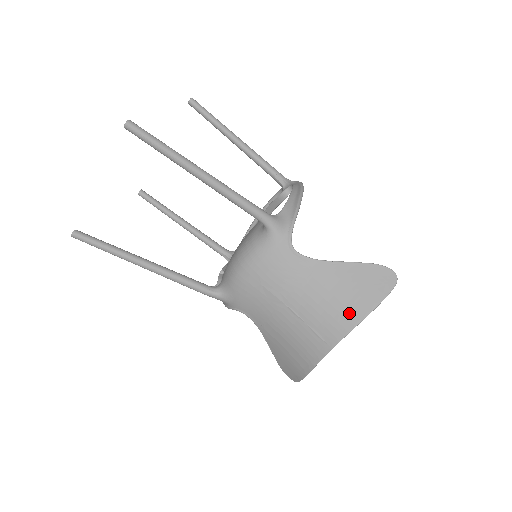
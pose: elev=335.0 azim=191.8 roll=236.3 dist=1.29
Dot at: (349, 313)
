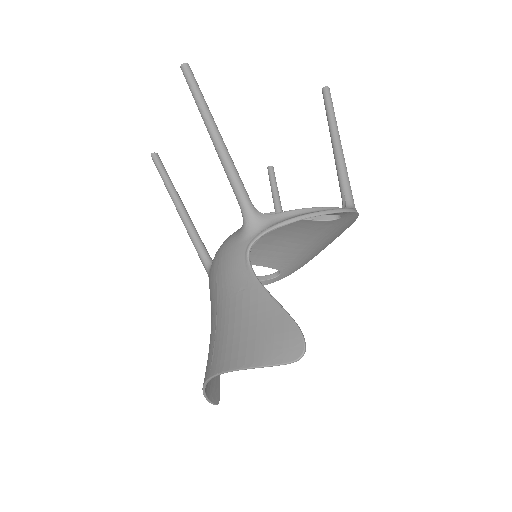
Dot at: (236, 353)
